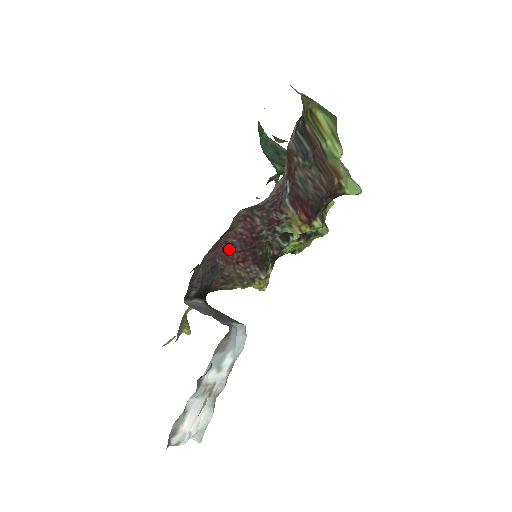
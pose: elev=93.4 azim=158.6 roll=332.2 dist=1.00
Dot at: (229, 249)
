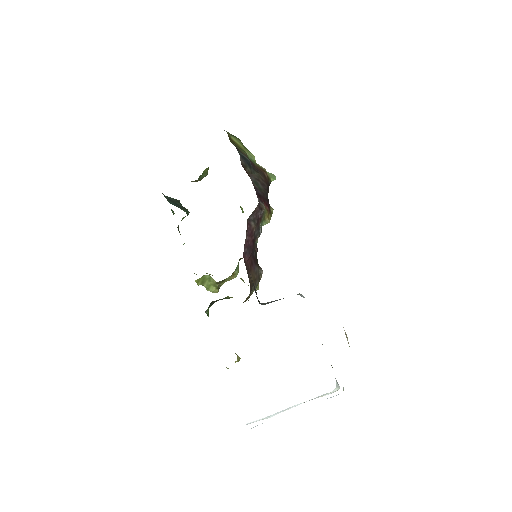
Dot at: (246, 259)
